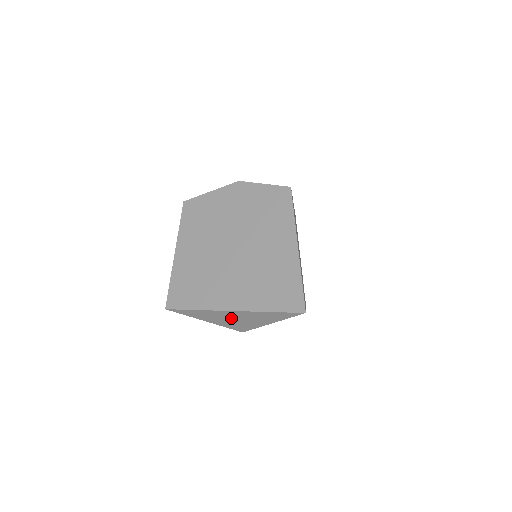
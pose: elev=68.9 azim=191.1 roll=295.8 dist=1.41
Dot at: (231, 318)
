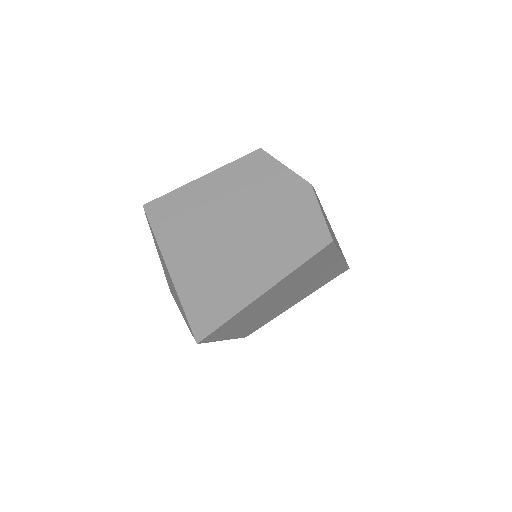
Dot at: occluded
